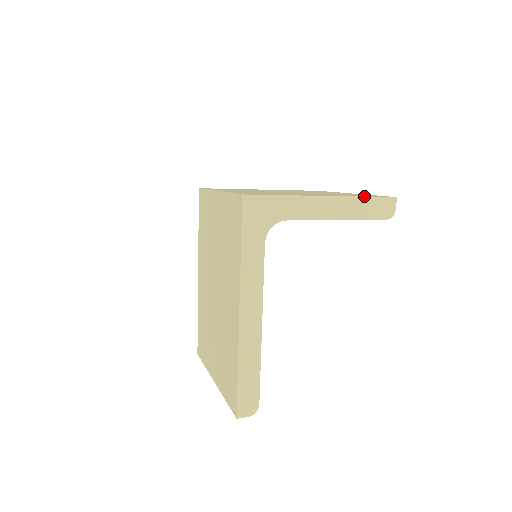
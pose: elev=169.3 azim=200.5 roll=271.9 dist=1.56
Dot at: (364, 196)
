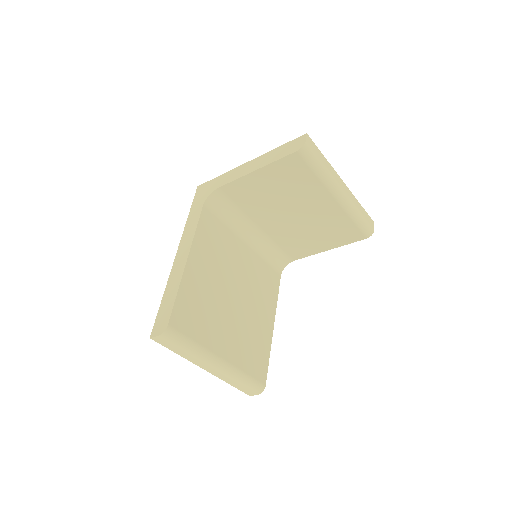
Dot at: (279, 148)
